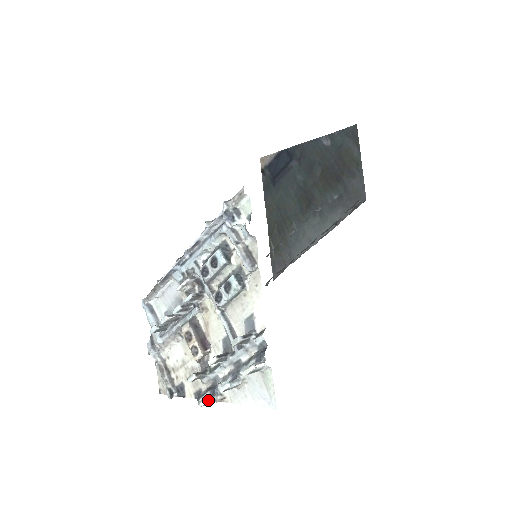
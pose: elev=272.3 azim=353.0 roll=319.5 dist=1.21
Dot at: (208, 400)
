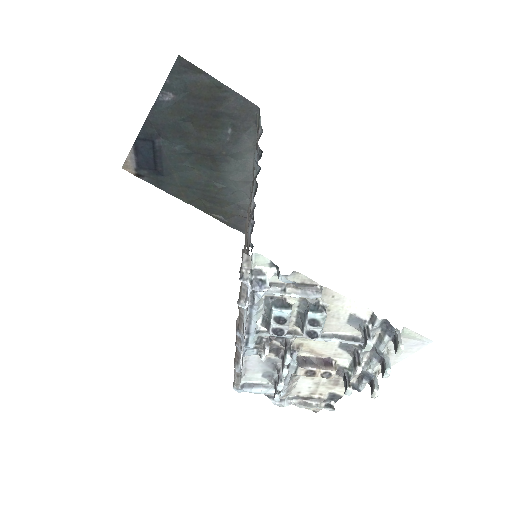
Dot at: (378, 389)
